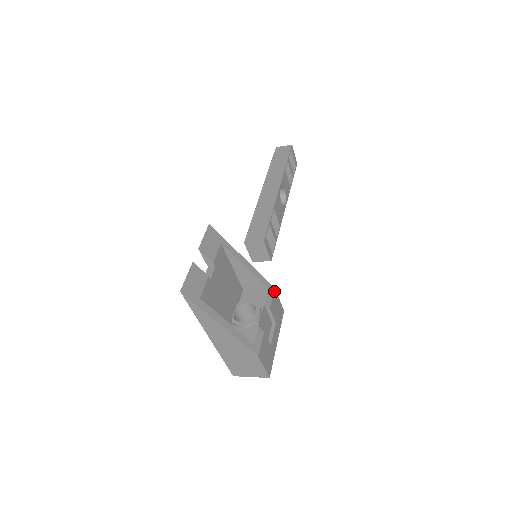
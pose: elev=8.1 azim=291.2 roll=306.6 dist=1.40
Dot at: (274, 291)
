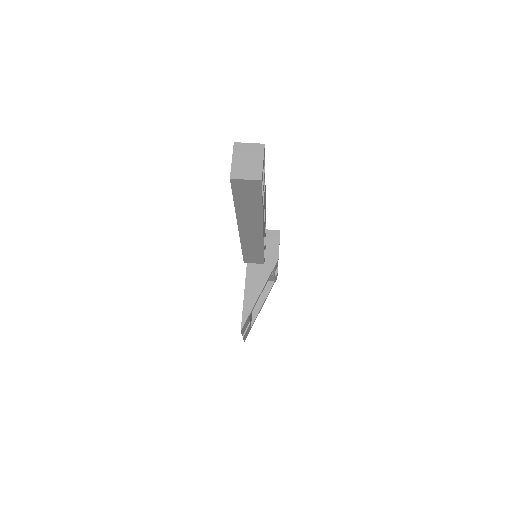
Dot at: occluded
